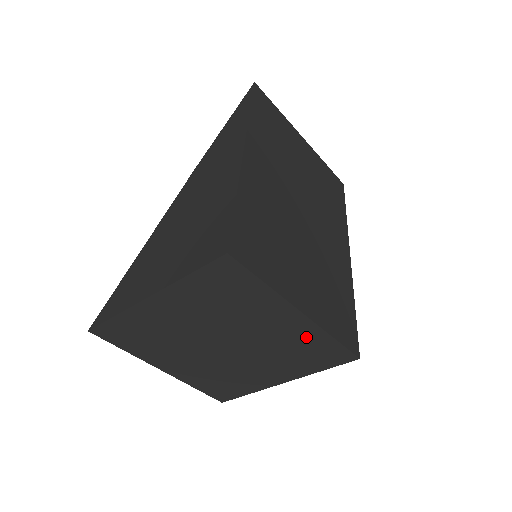
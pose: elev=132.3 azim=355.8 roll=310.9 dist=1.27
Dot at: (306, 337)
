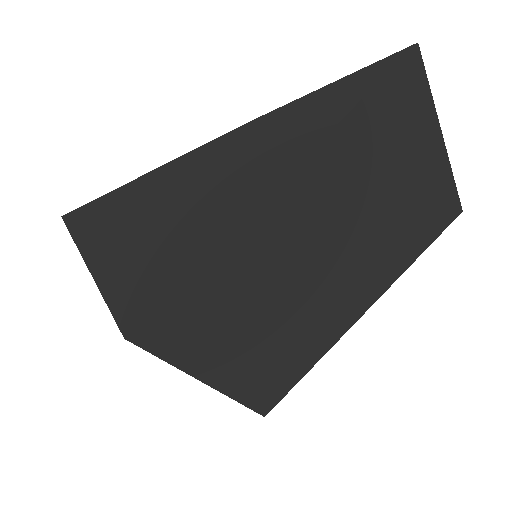
Dot at: occluded
